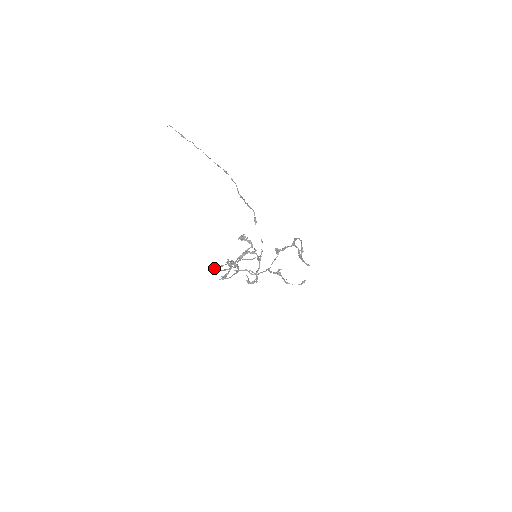
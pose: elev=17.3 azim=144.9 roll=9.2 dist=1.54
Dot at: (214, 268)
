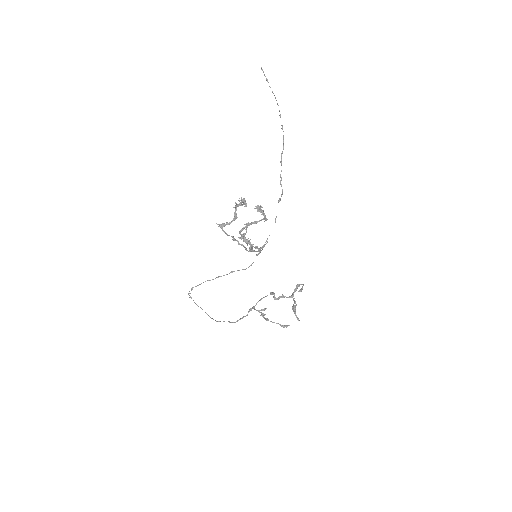
Dot at: (198, 285)
